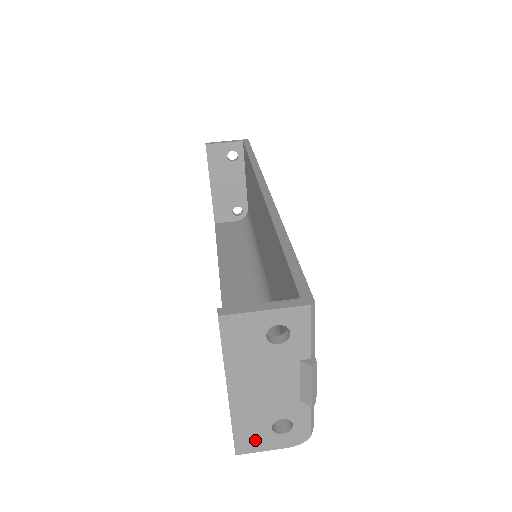
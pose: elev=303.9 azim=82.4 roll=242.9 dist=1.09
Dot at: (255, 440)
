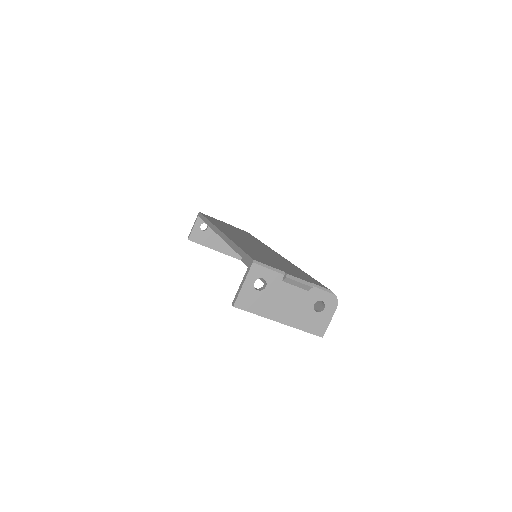
Dot at: (319, 324)
